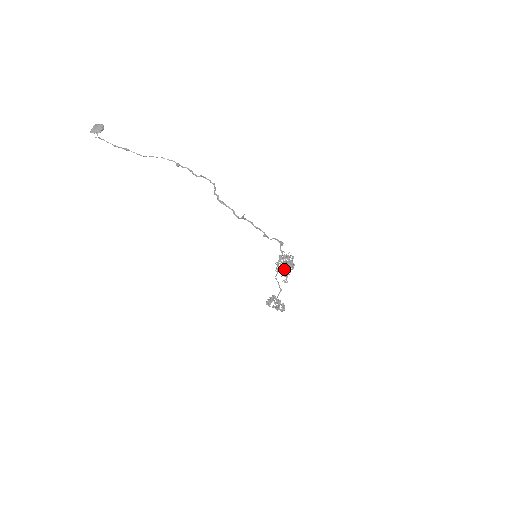
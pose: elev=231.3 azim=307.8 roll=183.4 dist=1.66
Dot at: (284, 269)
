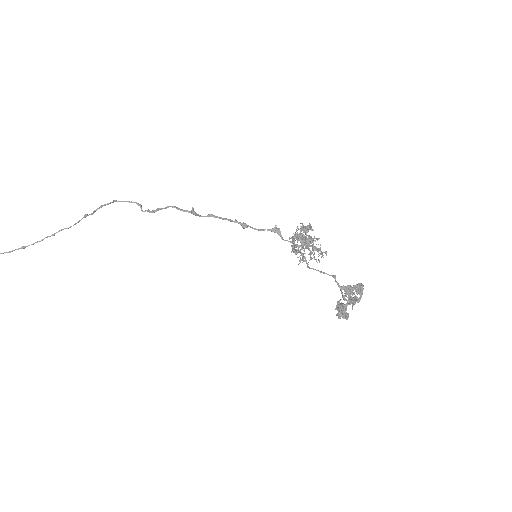
Dot at: (303, 238)
